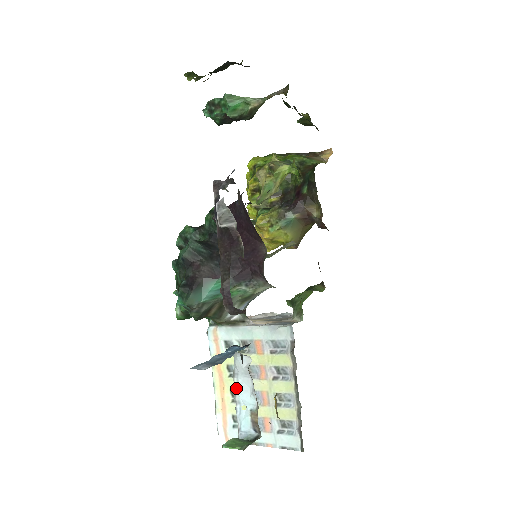
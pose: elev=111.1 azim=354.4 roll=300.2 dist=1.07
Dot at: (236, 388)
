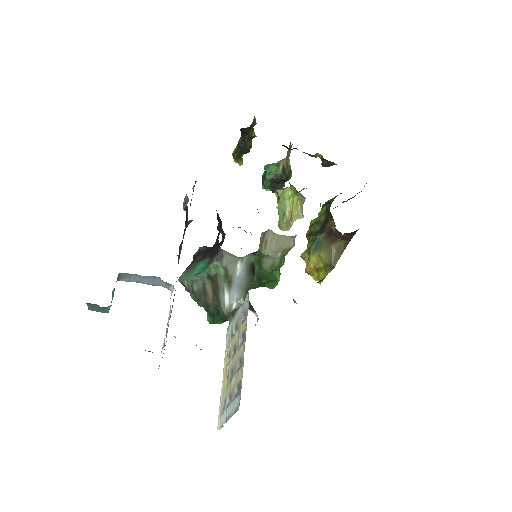
Dot at: (168, 318)
